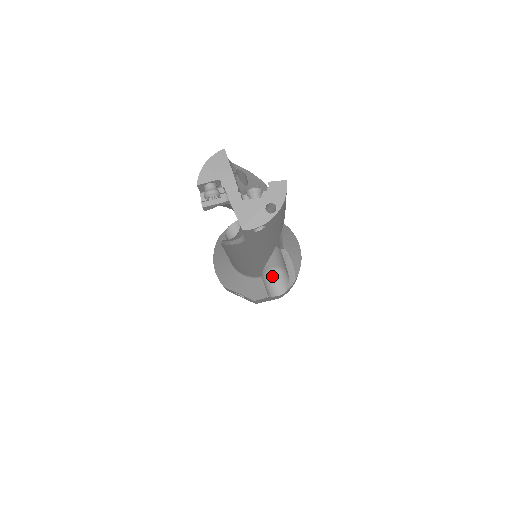
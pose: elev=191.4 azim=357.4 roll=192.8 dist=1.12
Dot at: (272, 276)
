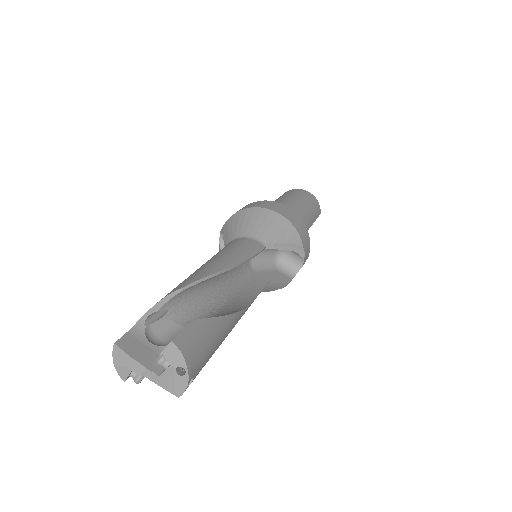
Dot at: (283, 256)
